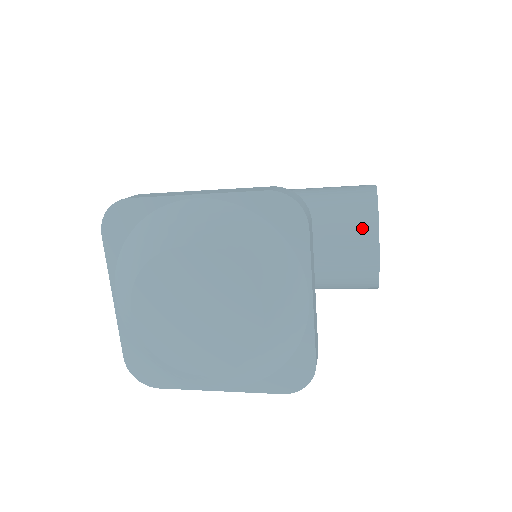
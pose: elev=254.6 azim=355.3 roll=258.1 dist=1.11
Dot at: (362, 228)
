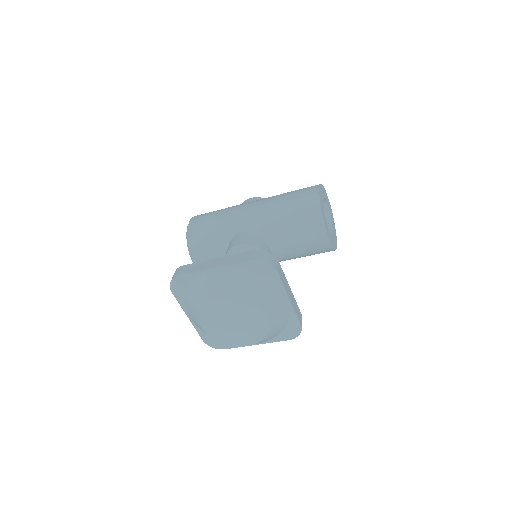
Dot at: (315, 227)
